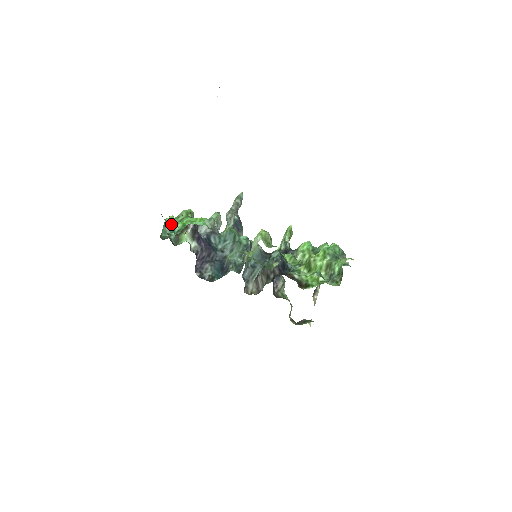
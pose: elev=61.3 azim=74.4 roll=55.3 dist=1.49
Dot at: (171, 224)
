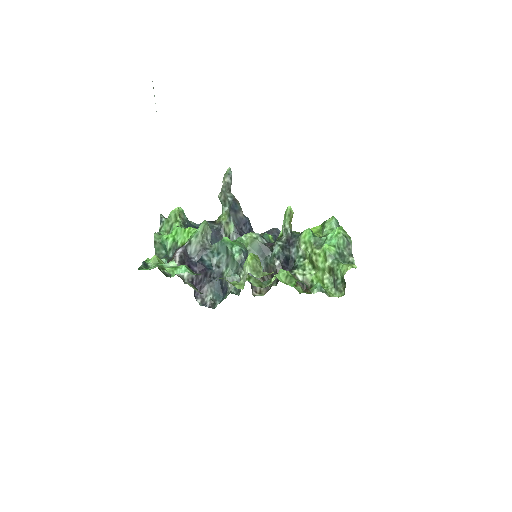
Dot at: (161, 240)
